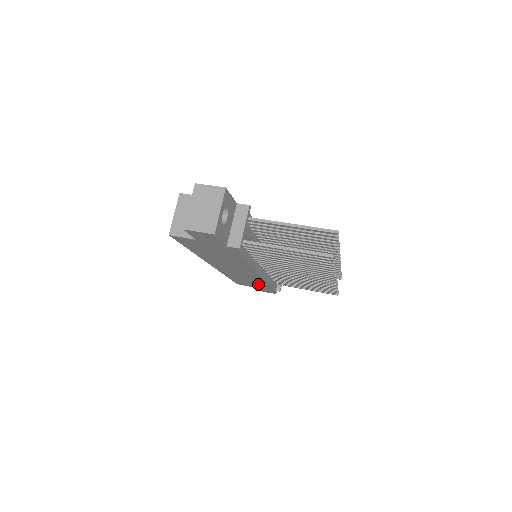
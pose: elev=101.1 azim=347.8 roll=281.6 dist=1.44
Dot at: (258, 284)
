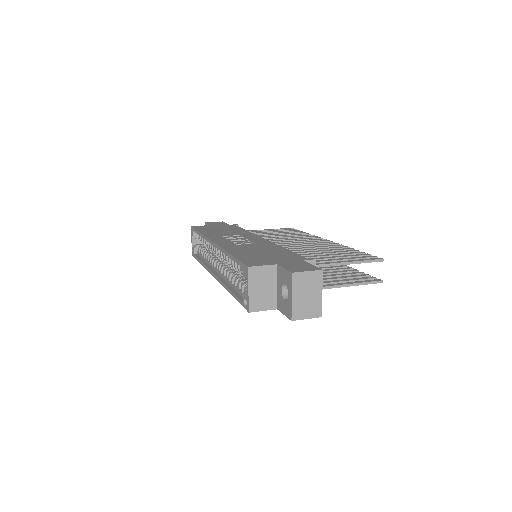
Dot at: occluded
